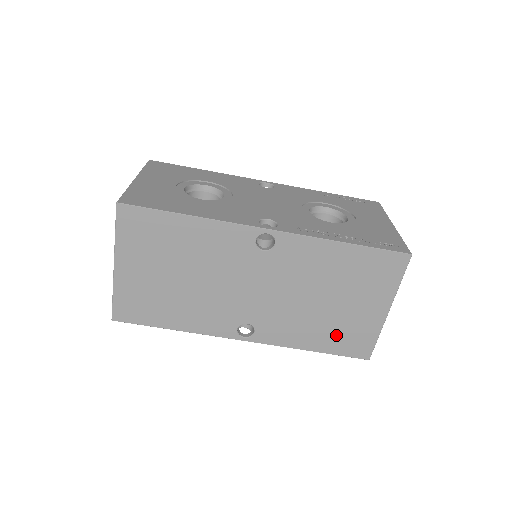
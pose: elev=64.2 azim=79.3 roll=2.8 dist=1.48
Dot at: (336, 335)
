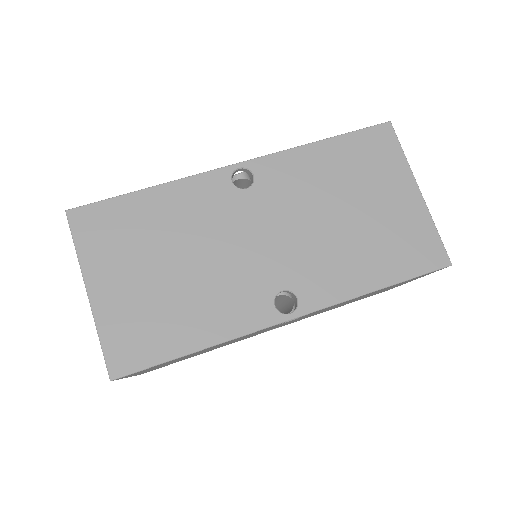
Dot at: (390, 251)
